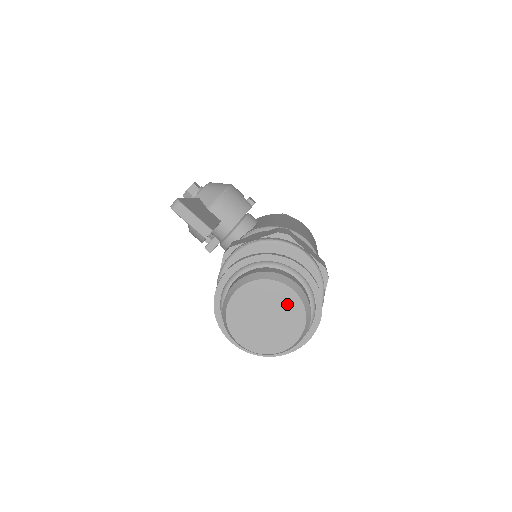
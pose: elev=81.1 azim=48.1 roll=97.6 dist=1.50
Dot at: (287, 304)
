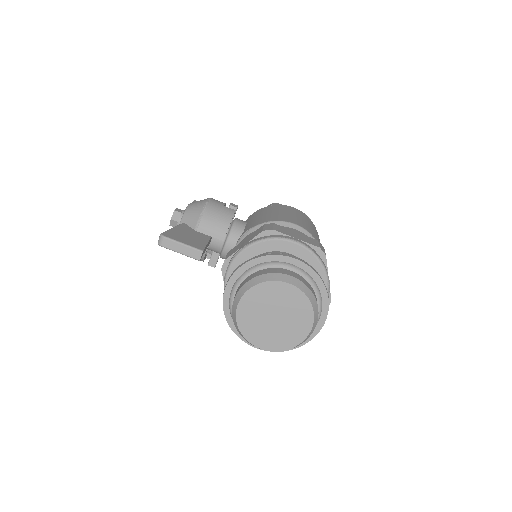
Dot at: (289, 298)
